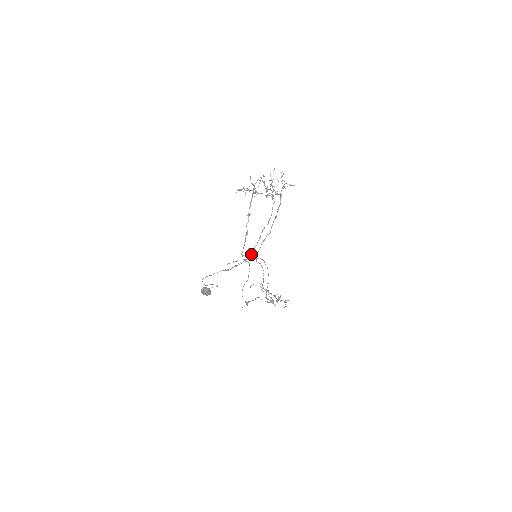
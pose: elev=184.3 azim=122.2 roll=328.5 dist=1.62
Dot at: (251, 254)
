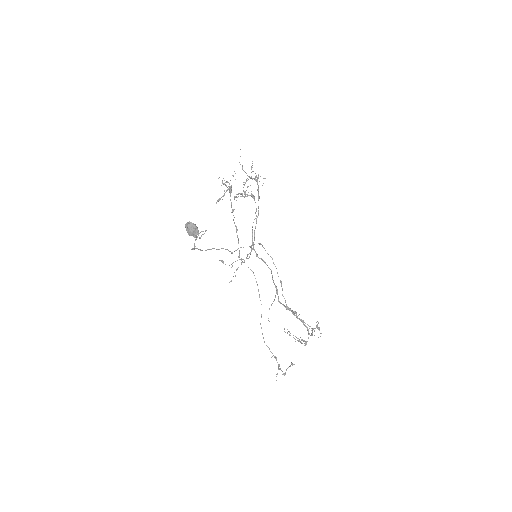
Dot at: occluded
